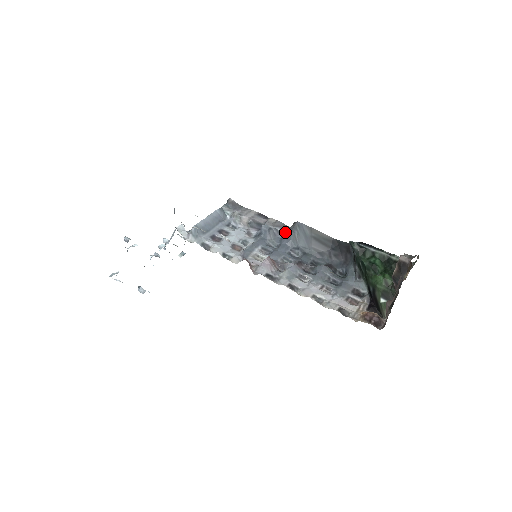
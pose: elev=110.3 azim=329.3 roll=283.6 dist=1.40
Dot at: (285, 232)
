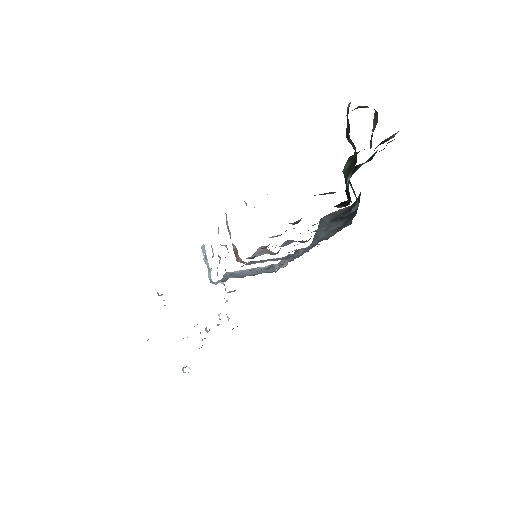
Dot at: occluded
